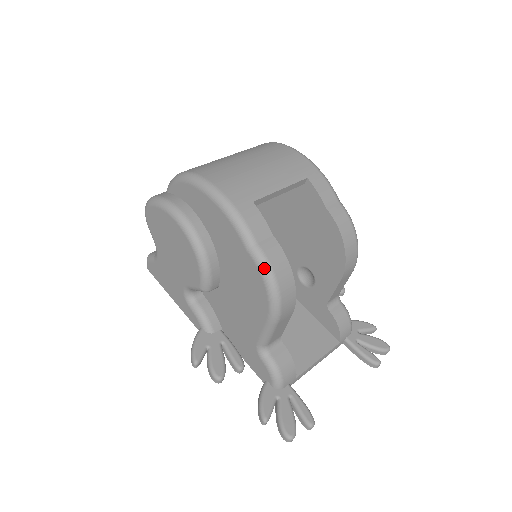
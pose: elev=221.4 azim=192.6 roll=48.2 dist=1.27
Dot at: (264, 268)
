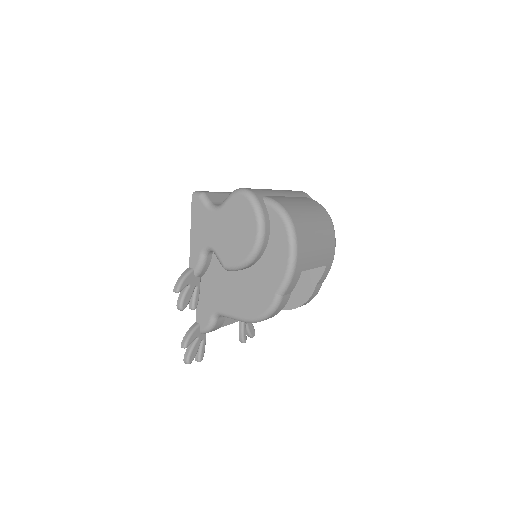
Dot at: (273, 308)
